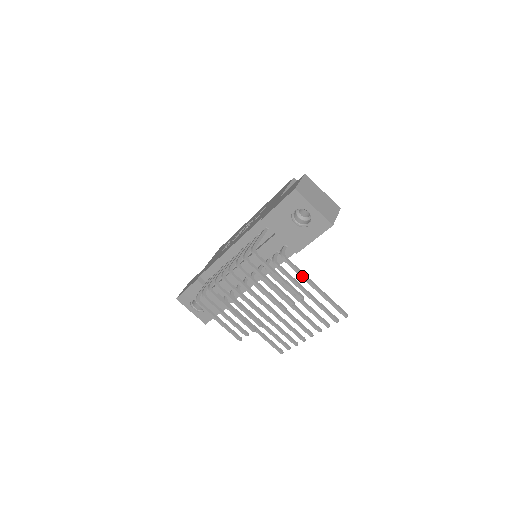
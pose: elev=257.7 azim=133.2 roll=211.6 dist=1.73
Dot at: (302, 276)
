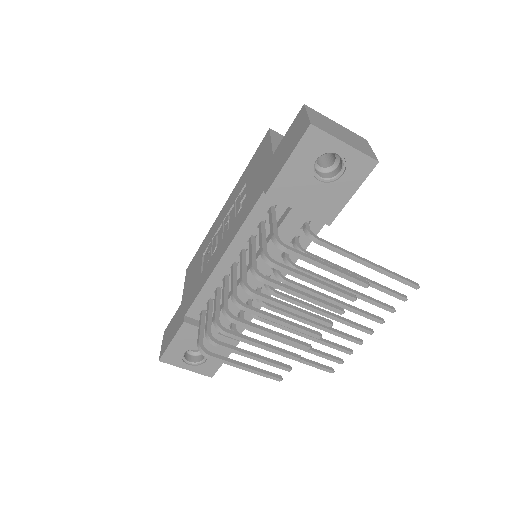
Dot at: (347, 255)
